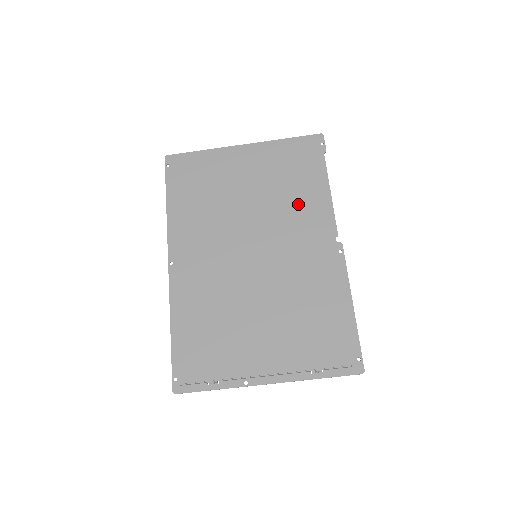
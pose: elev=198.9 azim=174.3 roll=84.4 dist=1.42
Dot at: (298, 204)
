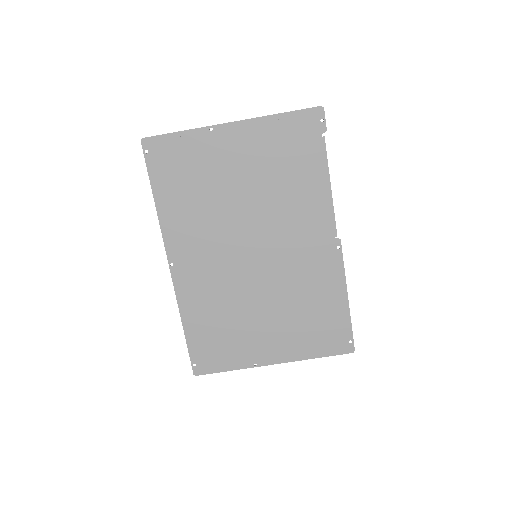
Dot at: (297, 202)
